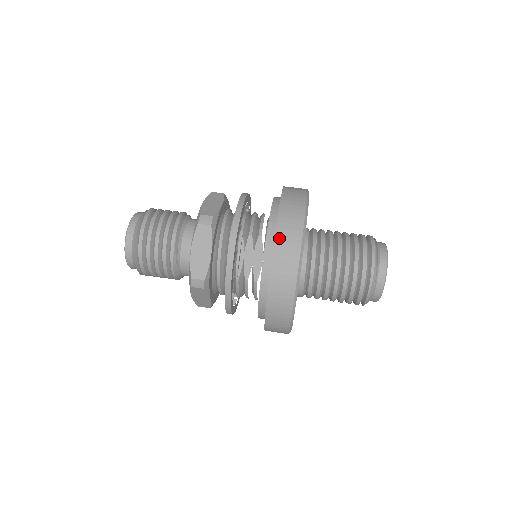
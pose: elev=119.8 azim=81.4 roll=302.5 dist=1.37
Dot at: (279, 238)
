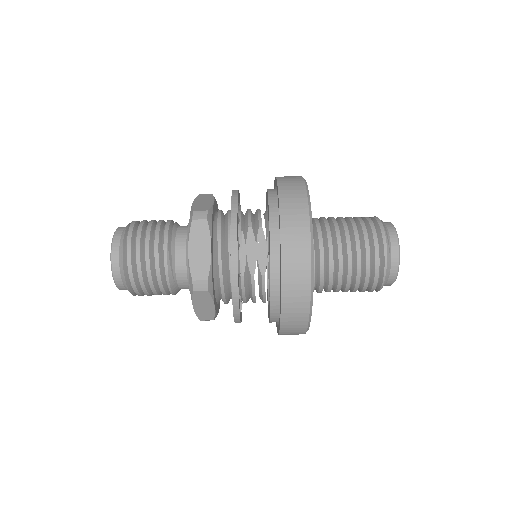
Dot at: (285, 218)
